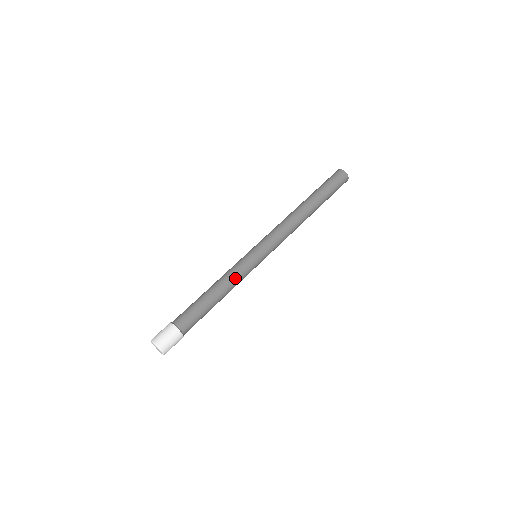
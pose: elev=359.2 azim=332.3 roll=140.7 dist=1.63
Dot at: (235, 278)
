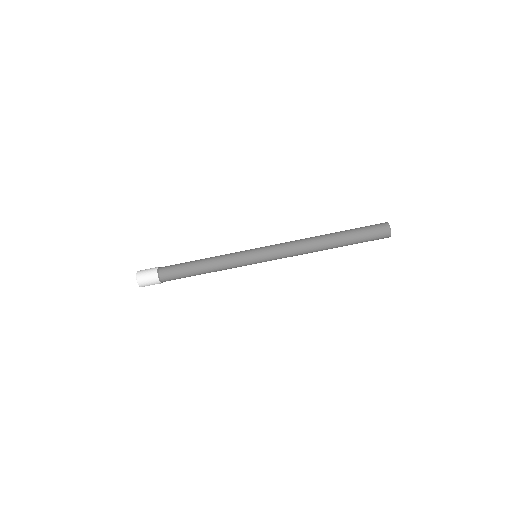
Dot at: (224, 263)
